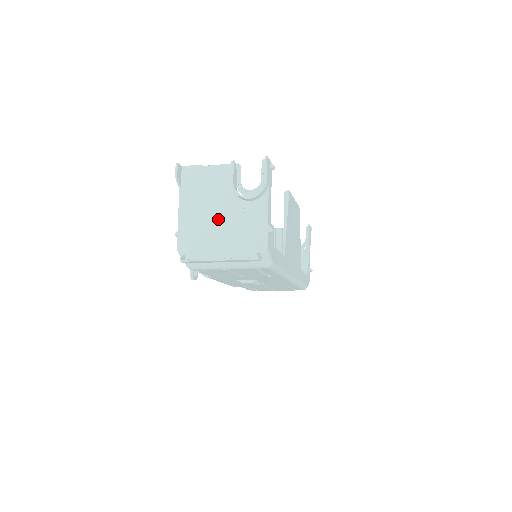
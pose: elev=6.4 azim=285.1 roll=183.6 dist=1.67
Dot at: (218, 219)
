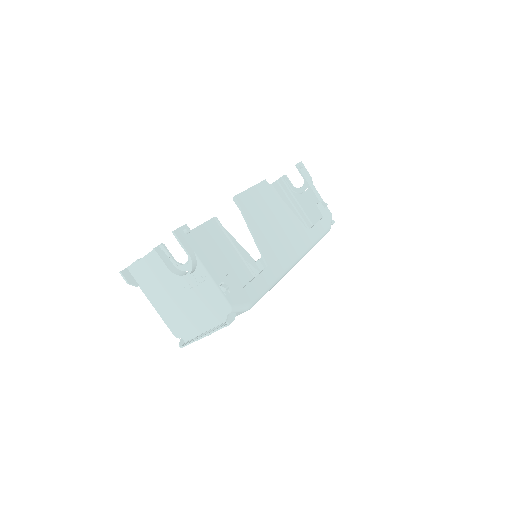
Dot at: (181, 300)
